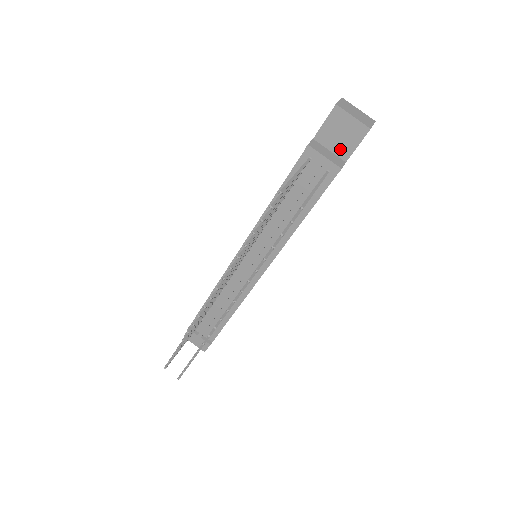
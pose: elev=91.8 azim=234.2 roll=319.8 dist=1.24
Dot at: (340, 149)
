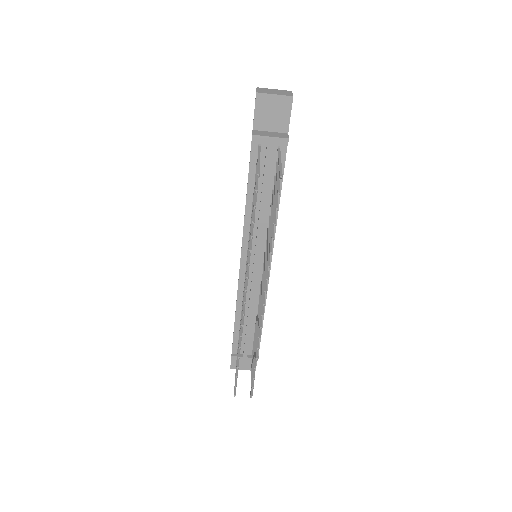
Dot at: (278, 126)
